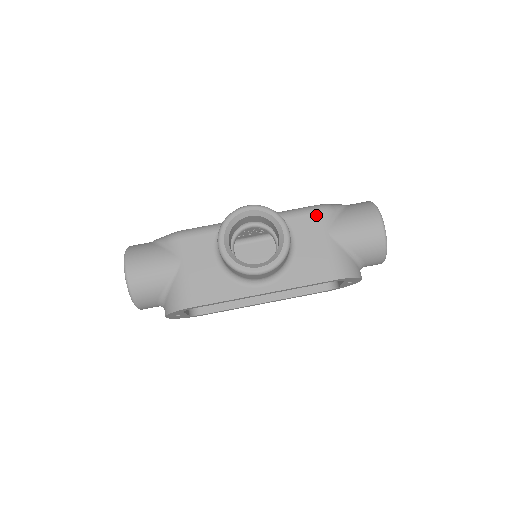
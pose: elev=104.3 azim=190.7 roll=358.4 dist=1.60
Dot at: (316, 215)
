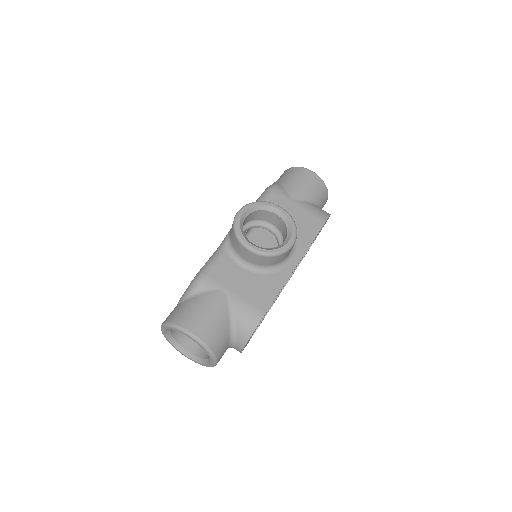
Dot at: (274, 194)
